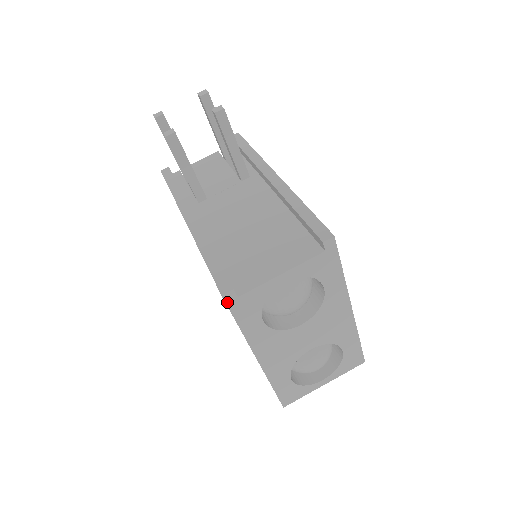
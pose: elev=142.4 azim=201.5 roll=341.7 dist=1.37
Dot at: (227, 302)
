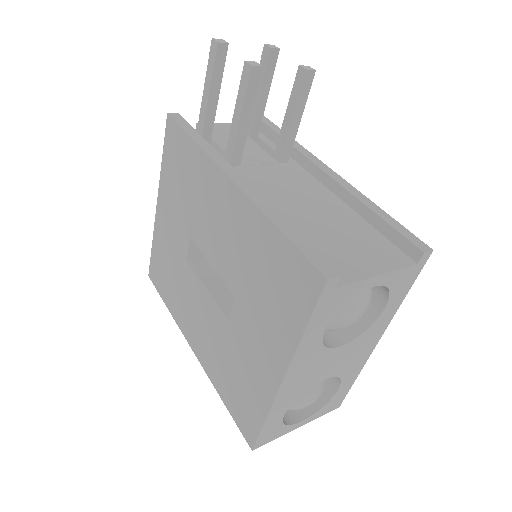
Dot at: (323, 290)
